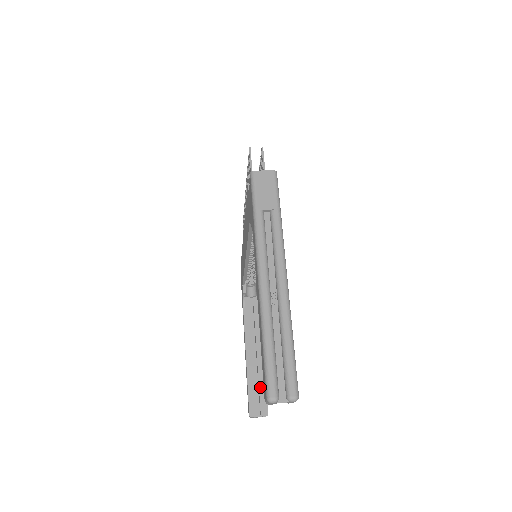
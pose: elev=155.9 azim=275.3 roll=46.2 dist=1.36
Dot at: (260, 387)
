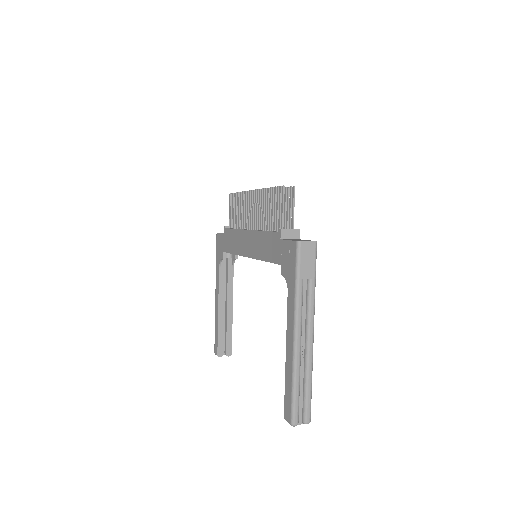
Dot at: (227, 334)
